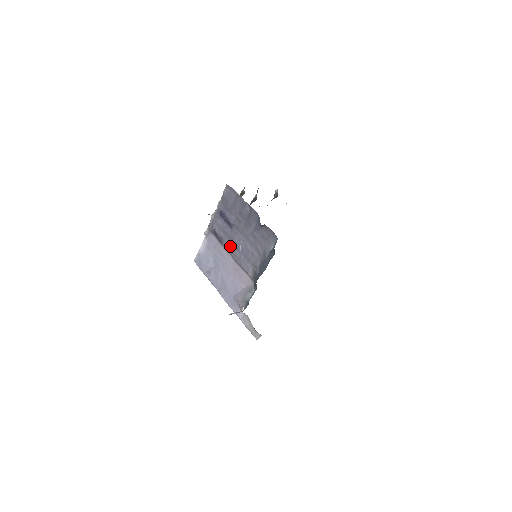
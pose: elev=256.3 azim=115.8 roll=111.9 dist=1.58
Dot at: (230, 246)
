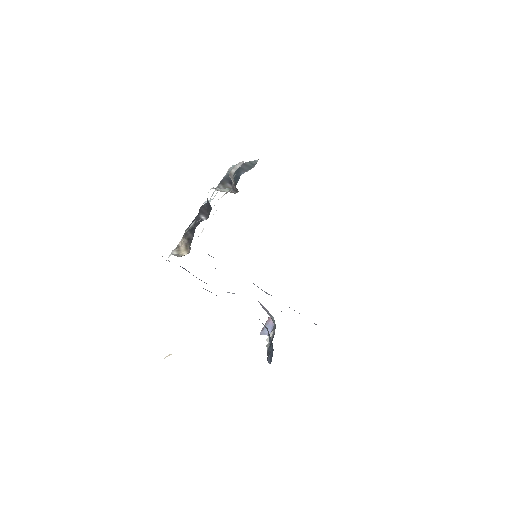
Dot at: occluded
